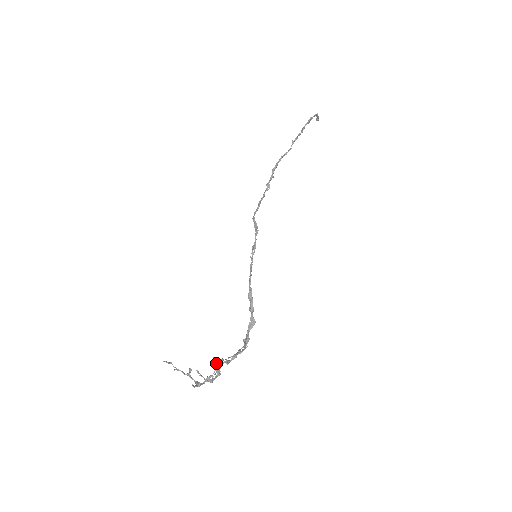
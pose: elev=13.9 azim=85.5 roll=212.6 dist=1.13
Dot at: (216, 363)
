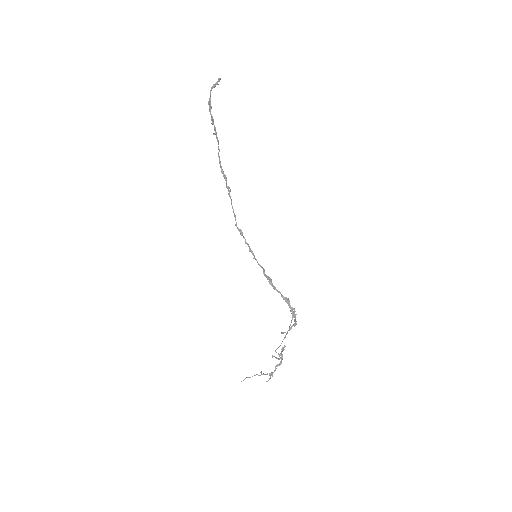
Dot at: (276, 352)
